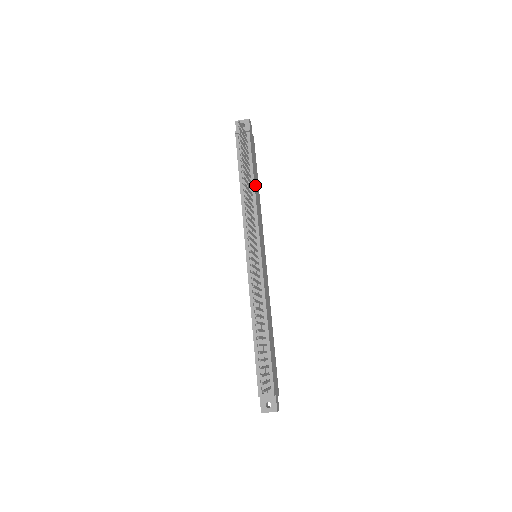
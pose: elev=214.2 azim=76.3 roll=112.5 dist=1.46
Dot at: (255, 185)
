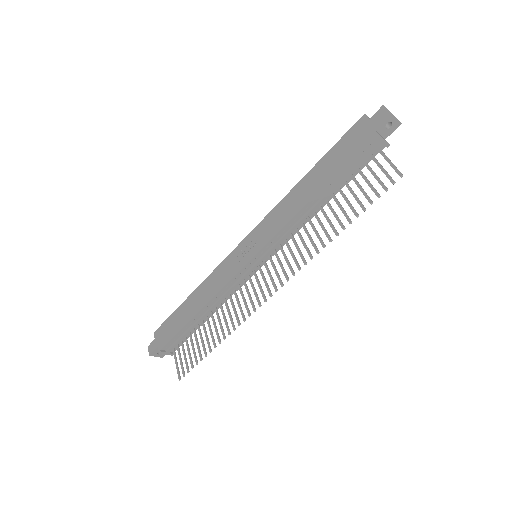
Dot at: occluded
